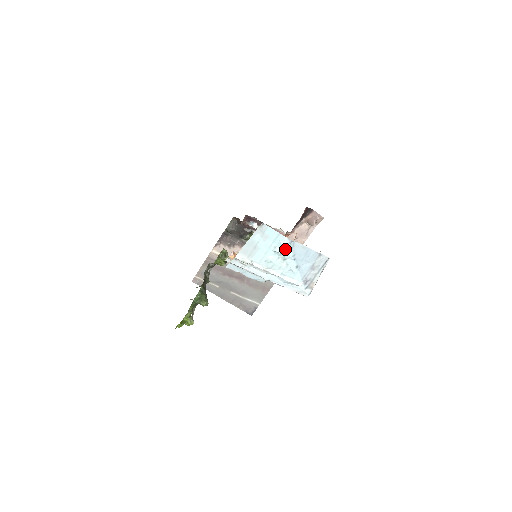
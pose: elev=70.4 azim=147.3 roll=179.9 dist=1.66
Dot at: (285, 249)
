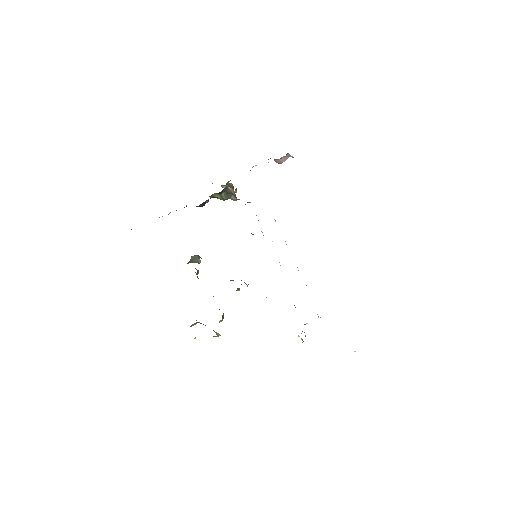
Dot at: occluded
